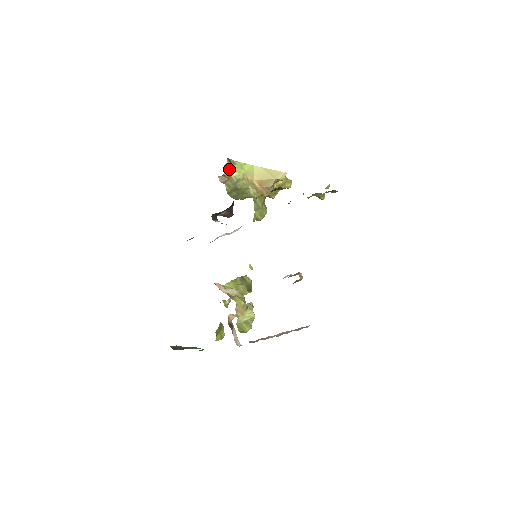
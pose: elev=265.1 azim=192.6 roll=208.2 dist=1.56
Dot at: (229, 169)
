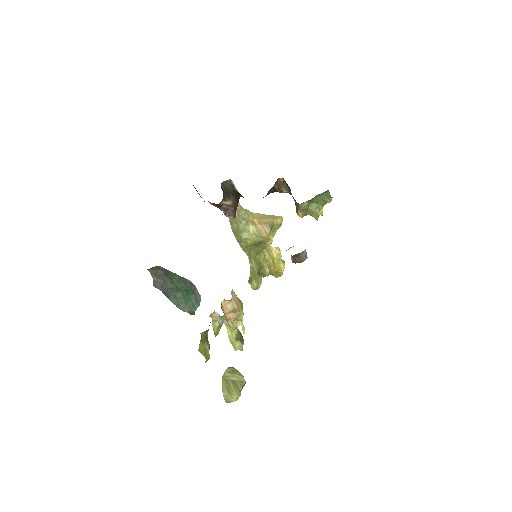
Dot at: occluded
